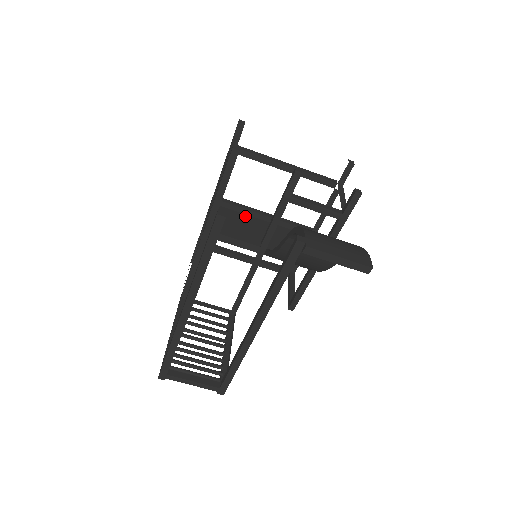
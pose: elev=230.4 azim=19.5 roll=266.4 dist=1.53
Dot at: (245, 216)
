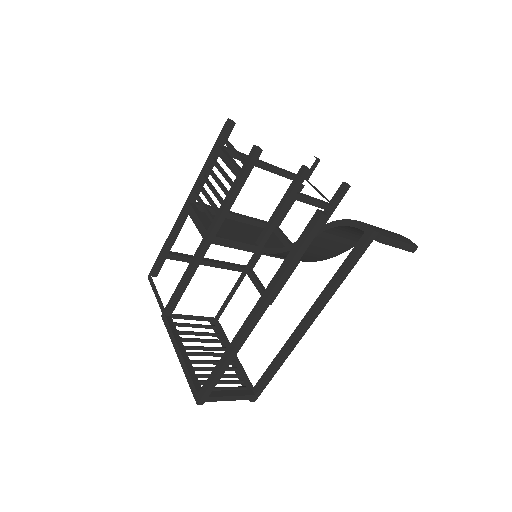
Dot at: occluded
